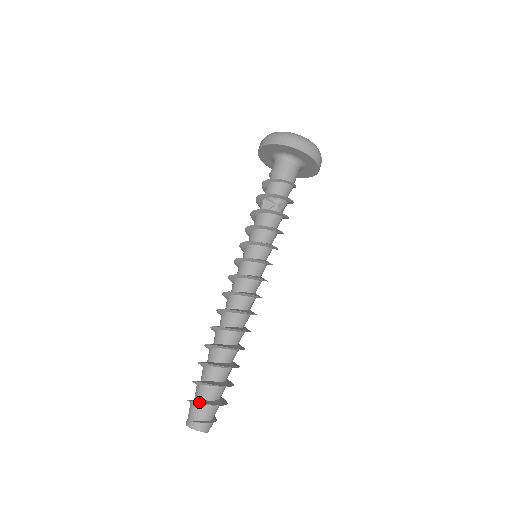
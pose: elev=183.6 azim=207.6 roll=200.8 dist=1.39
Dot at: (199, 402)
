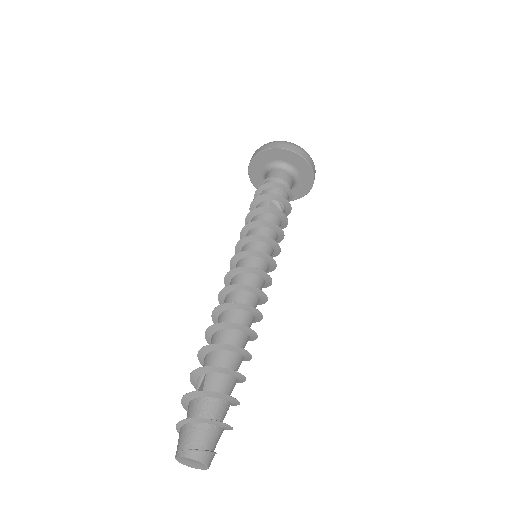
Dot at: (219, 421)
